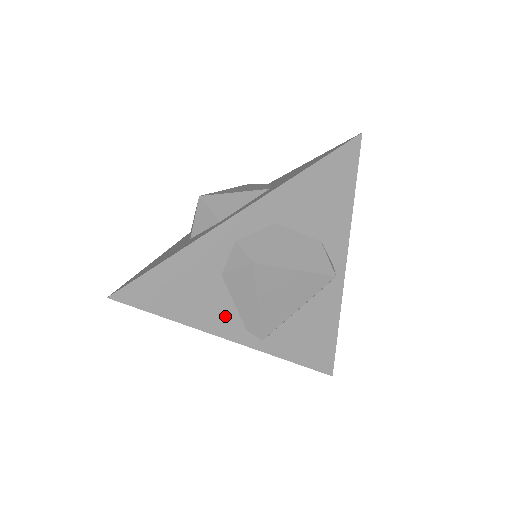
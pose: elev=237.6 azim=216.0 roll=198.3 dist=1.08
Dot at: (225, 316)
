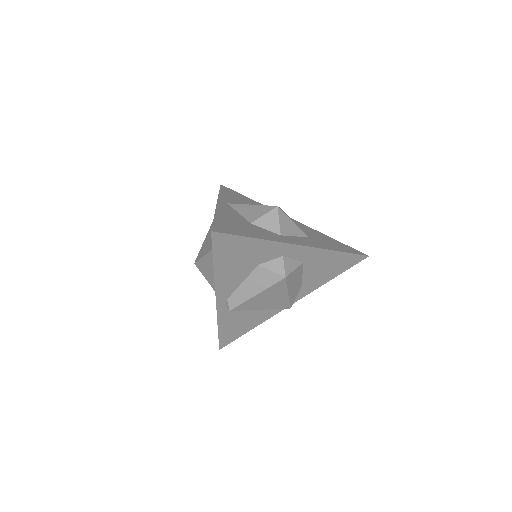
Dot at: (231, 284)
